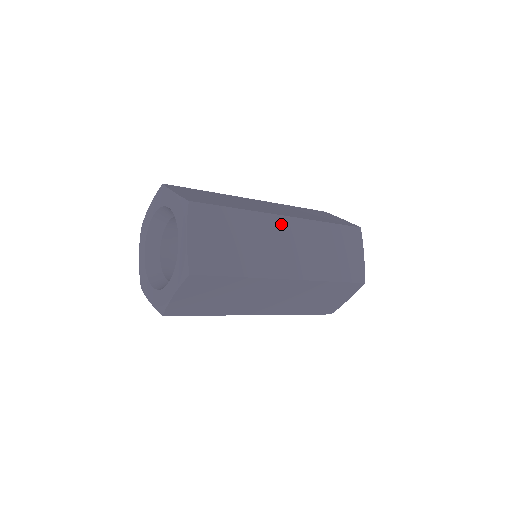
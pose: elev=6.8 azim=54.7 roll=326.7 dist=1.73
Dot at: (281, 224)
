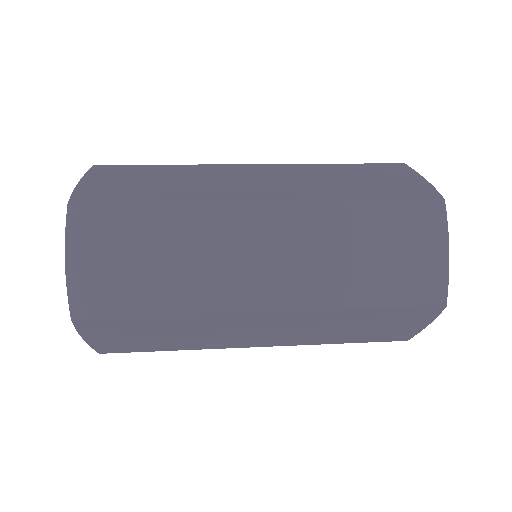
Dot at: (250, 218)
